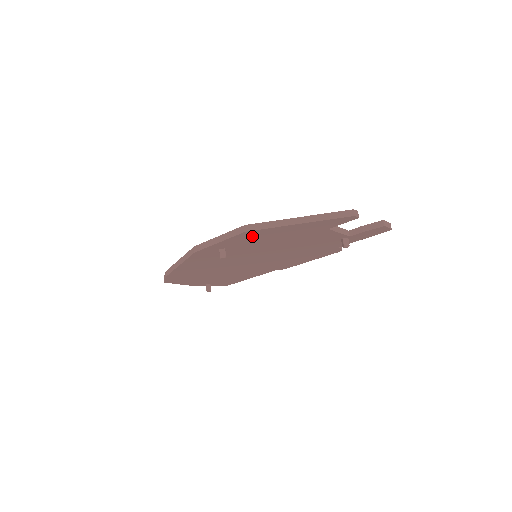
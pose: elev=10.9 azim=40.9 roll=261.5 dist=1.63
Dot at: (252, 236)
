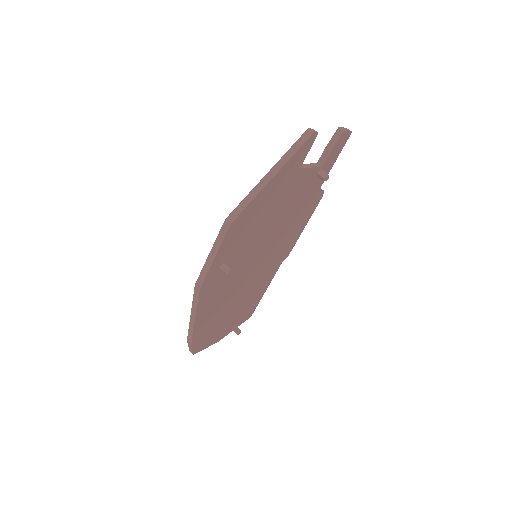
Dot at: (239, 227)
